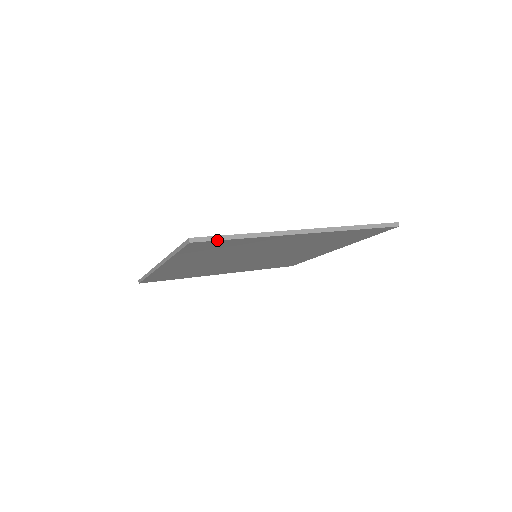
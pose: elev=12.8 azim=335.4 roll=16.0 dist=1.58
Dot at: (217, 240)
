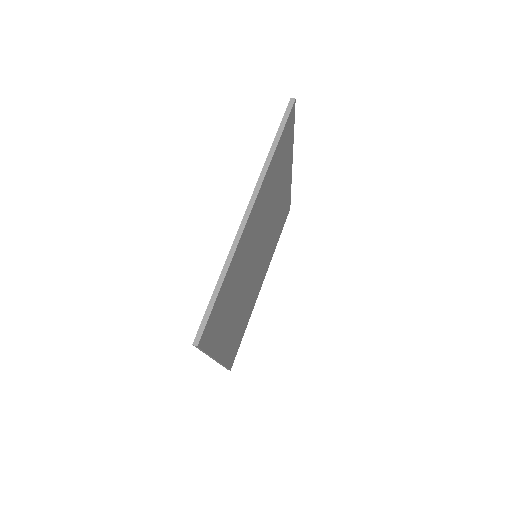
Dot at: (209, 316)
